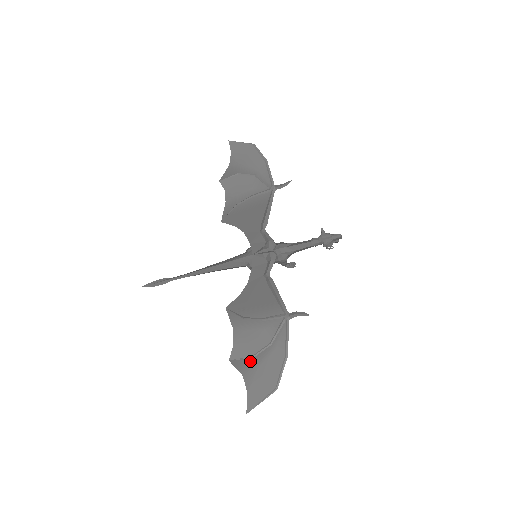
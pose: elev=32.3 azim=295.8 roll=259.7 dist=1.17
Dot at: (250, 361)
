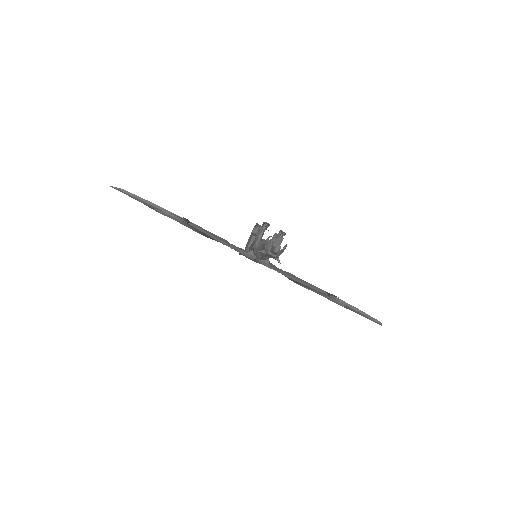
Dot at: occluded
